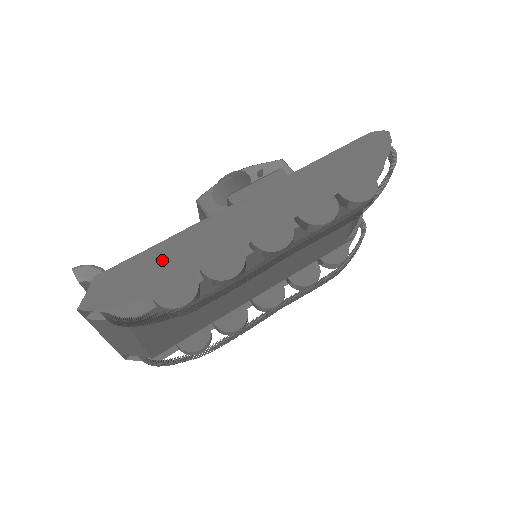
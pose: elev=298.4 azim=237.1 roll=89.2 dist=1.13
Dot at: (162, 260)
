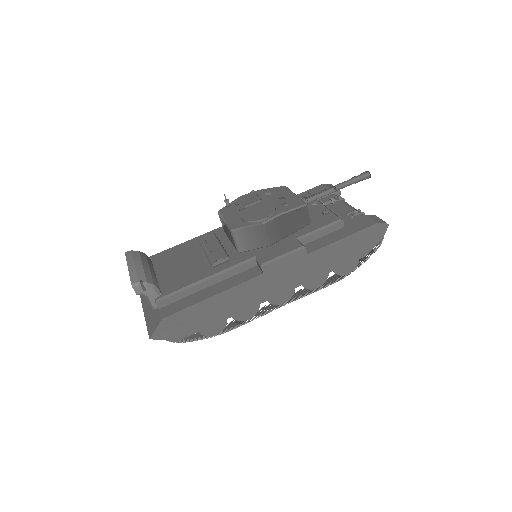
Dot at: (208, 310)
